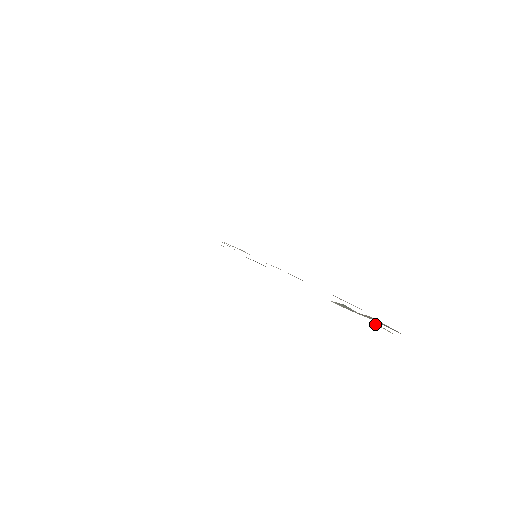
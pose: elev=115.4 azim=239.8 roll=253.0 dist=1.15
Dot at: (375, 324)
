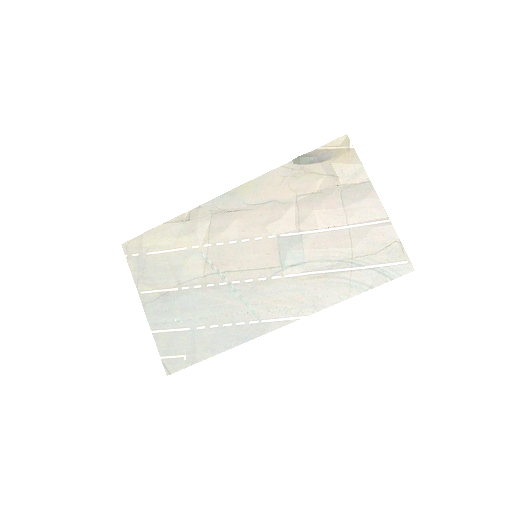
Dot at: (331, 146)
